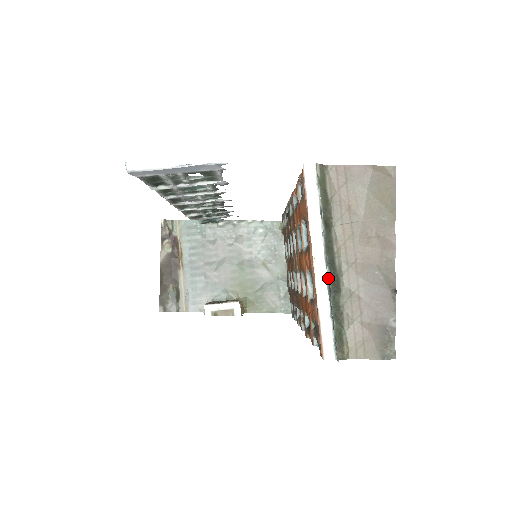
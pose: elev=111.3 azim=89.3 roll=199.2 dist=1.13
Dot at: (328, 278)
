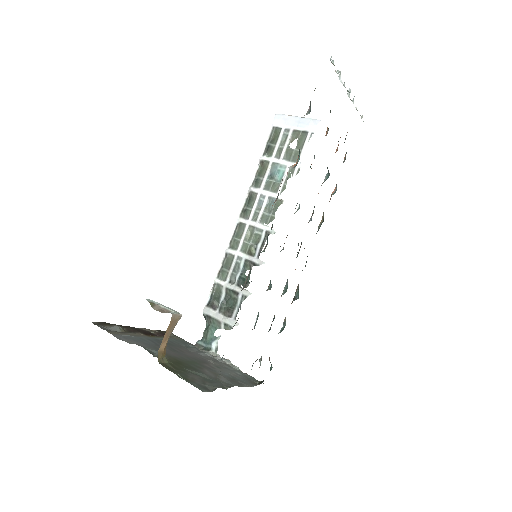
Dot at: occluded
